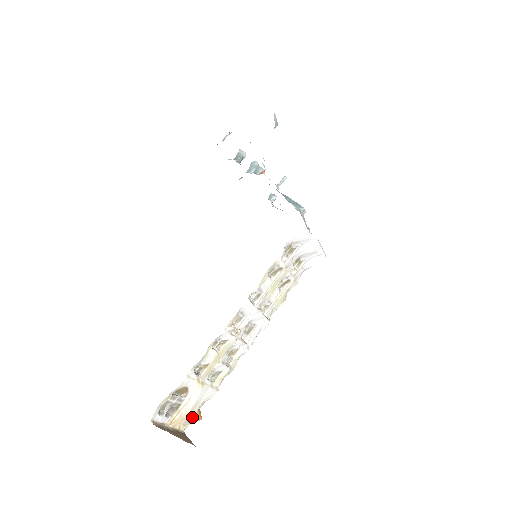
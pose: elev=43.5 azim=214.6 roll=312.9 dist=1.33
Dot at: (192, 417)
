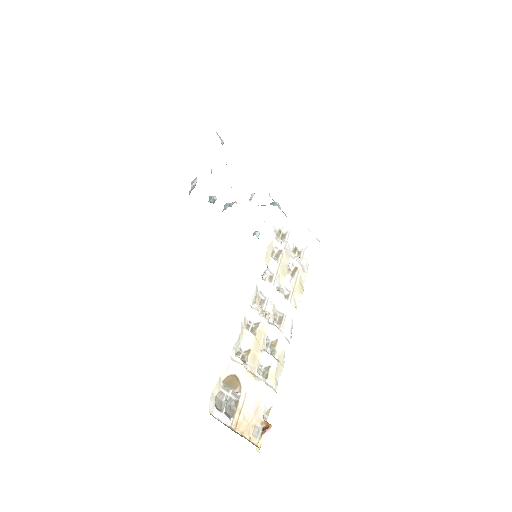
Dot at: (260, 427)
